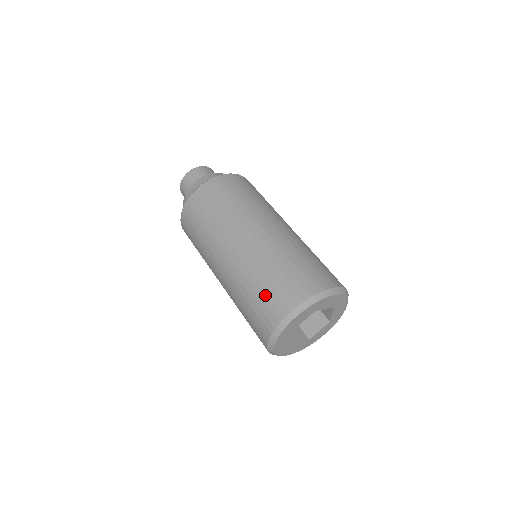
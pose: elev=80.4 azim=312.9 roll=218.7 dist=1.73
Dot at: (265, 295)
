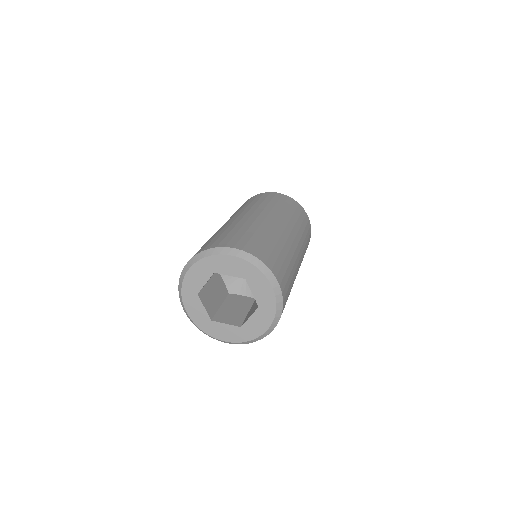
Dot at: (233, 235)
